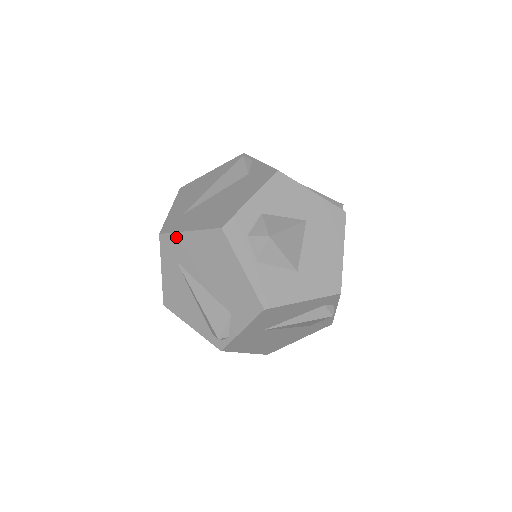
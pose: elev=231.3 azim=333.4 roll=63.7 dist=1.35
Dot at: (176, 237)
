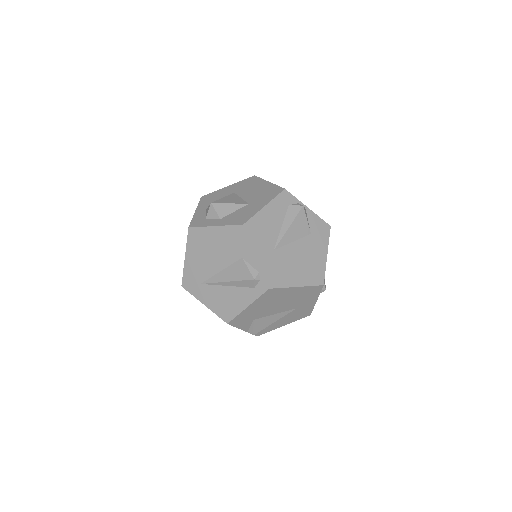
Dot at: (186, 272)
